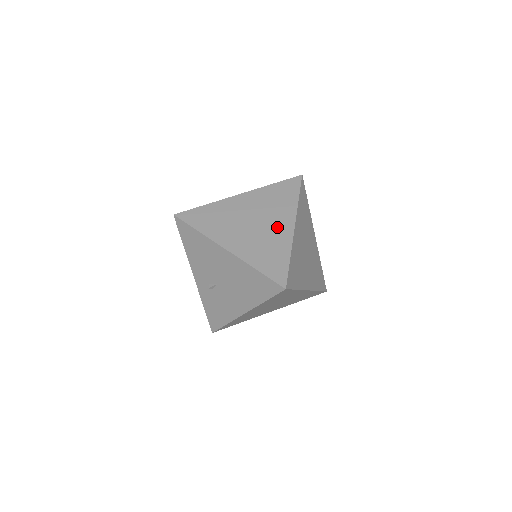
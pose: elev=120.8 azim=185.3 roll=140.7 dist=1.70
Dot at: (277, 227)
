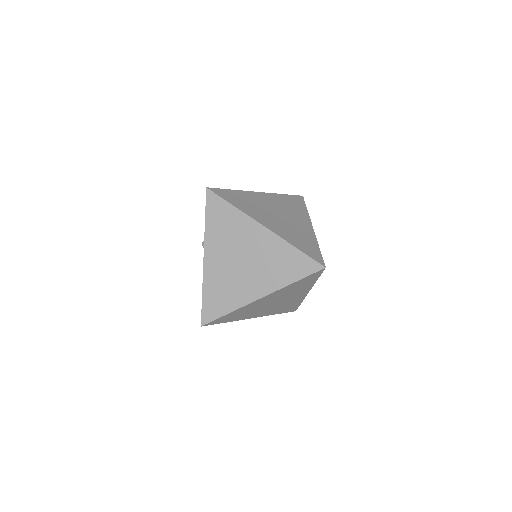
Dot at: (251, 284)
